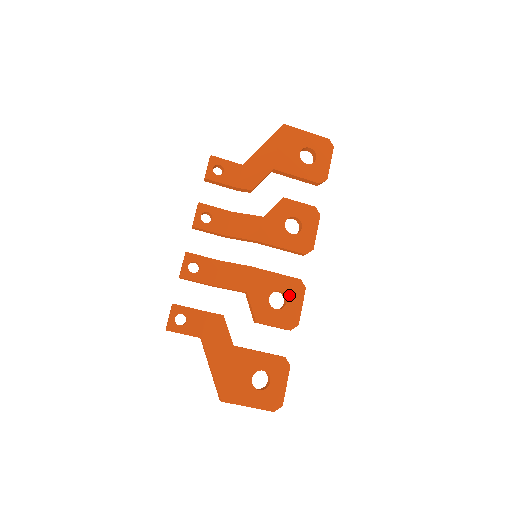
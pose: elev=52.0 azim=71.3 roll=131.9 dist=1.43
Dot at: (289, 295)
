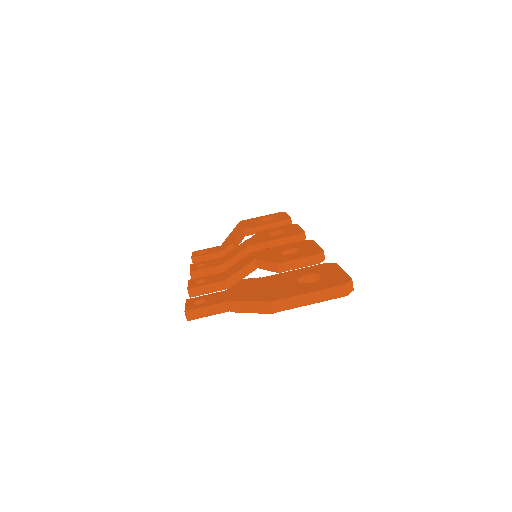
Dot at: (300, 247)
